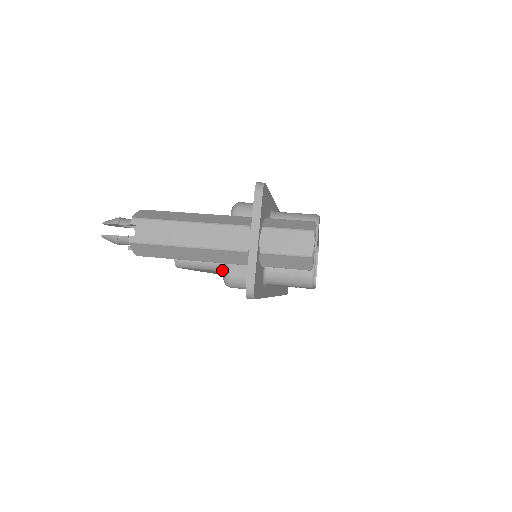
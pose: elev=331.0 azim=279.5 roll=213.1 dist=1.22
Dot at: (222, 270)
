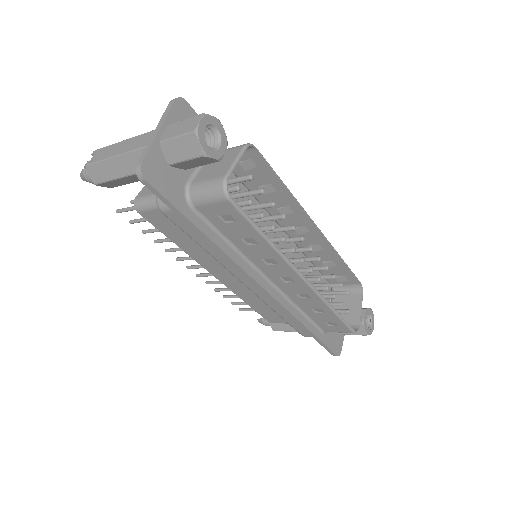
Dot at: occluded
